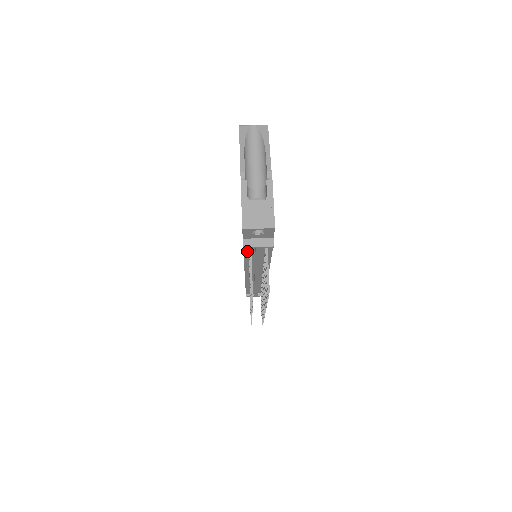
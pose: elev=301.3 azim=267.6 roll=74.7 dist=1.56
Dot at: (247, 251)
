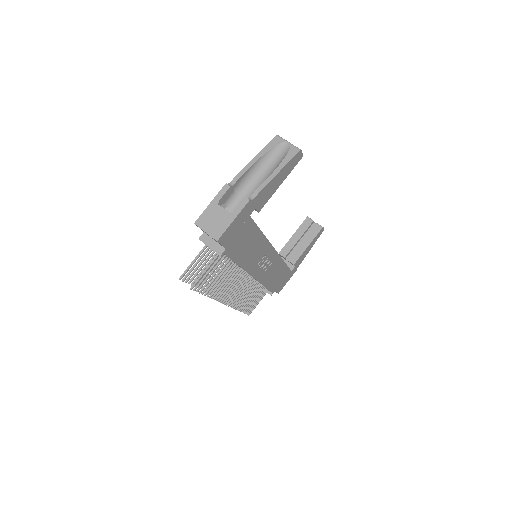
Dot at: occluded
